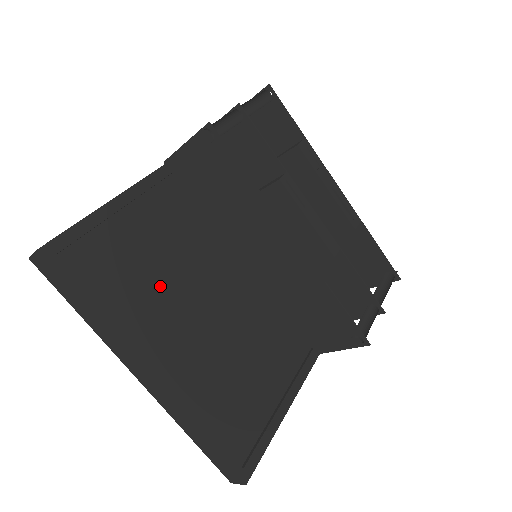
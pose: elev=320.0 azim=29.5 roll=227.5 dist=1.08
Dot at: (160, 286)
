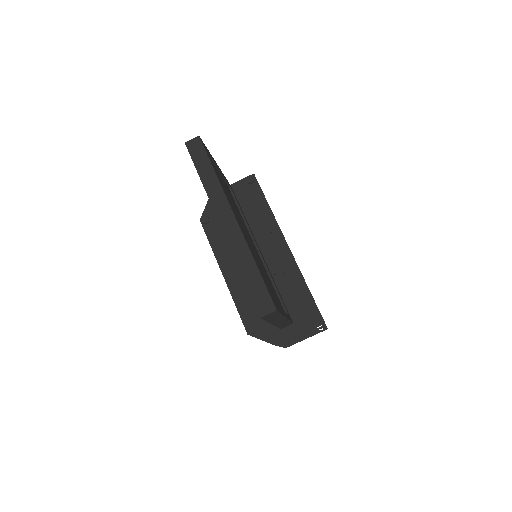
Dot at: (231, 204)
